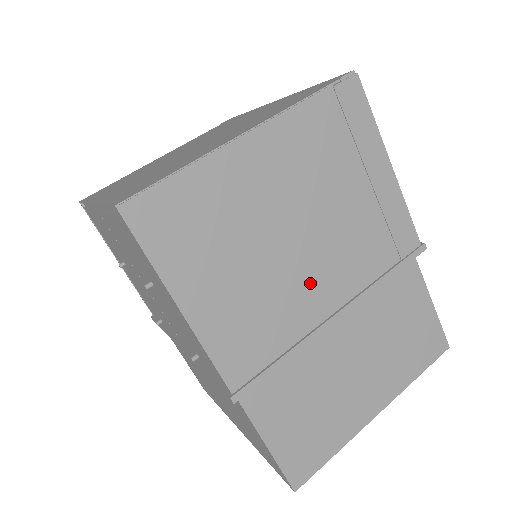
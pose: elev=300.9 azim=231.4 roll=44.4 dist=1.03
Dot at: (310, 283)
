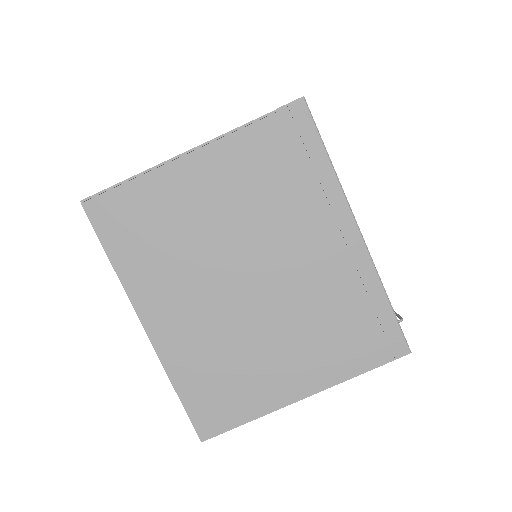
Dot at: occluded
